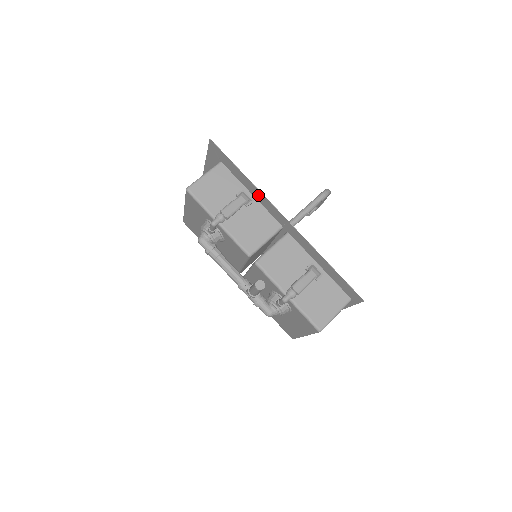
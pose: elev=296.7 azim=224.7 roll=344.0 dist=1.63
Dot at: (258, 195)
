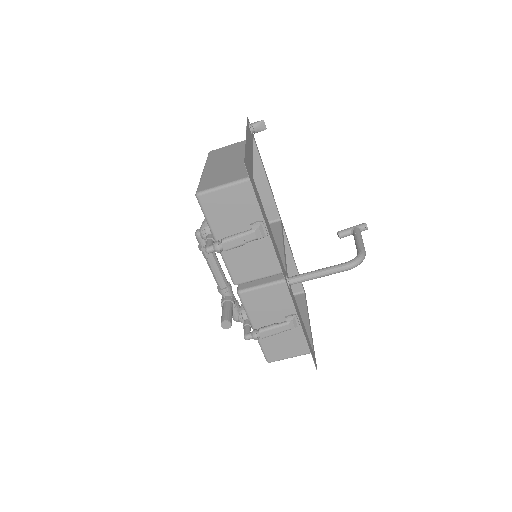
Dot at: (273, 241)
